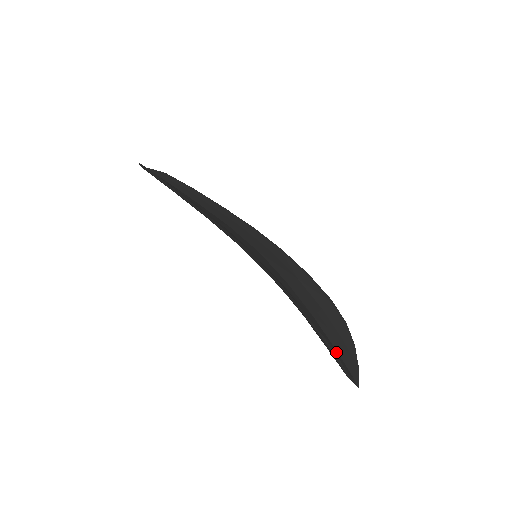
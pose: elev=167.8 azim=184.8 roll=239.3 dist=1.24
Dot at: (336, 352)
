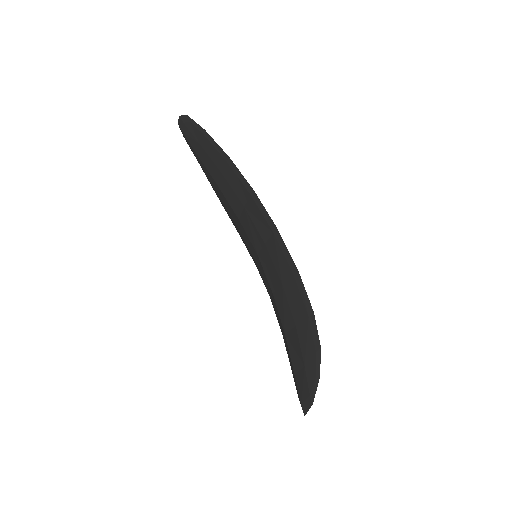
Dot at: occluded
